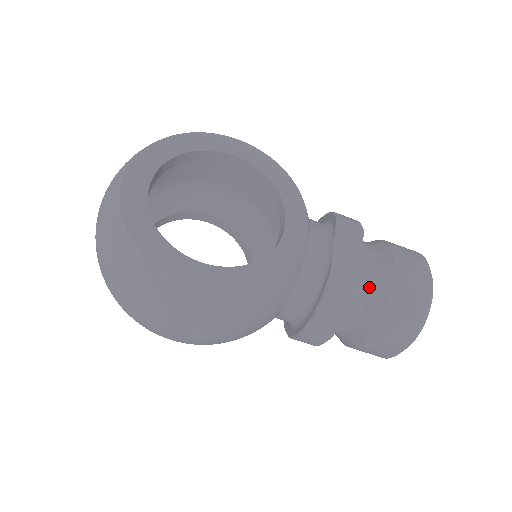
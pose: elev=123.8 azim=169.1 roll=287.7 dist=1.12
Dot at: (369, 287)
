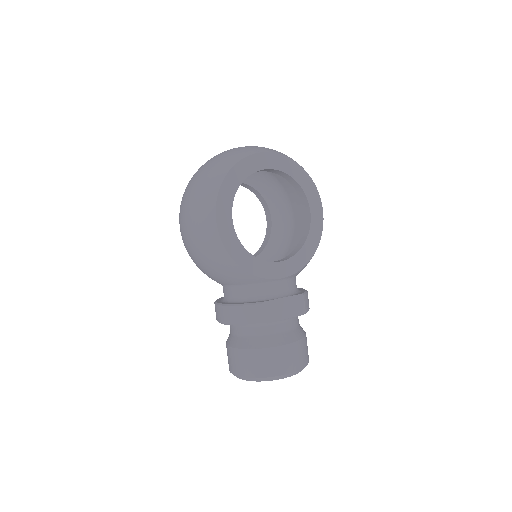
Dot at: (268, 333)
